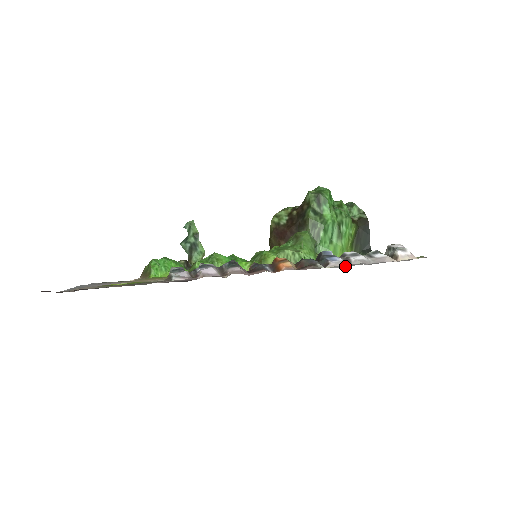
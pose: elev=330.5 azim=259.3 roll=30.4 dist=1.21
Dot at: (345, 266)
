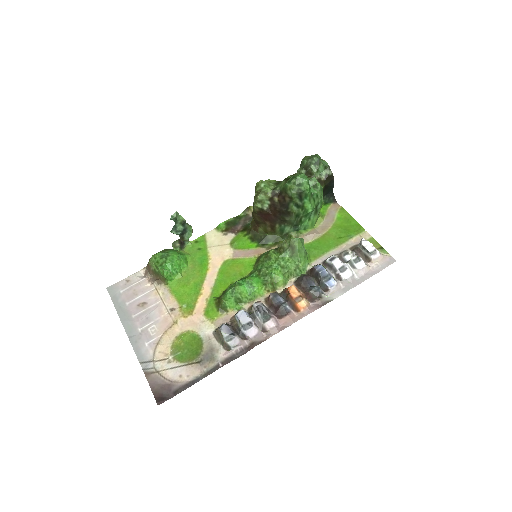
Dot at: (341, 294)
